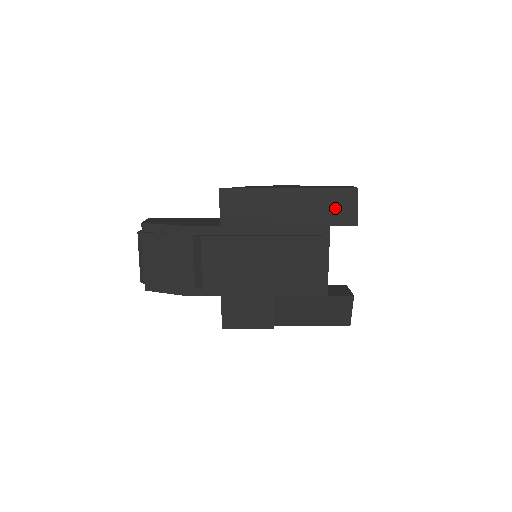
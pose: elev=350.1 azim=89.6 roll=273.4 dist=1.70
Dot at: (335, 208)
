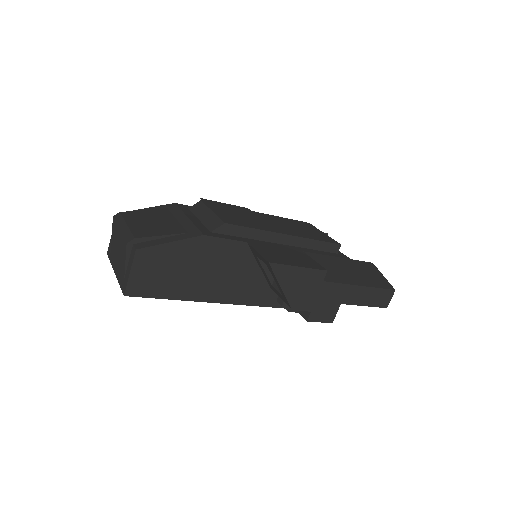
Dot at: occluded
